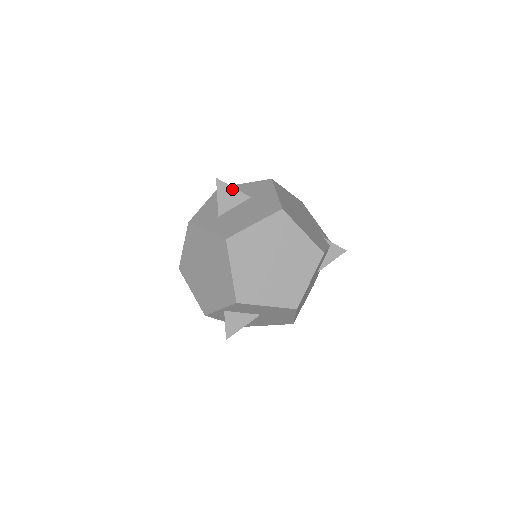
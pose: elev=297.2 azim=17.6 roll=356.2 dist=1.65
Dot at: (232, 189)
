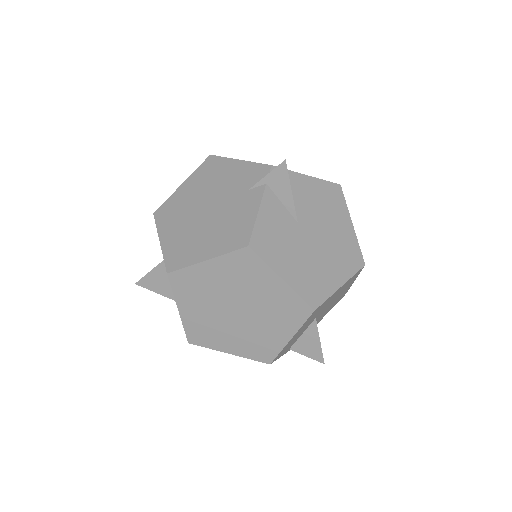
Dot at: (151, 274)
